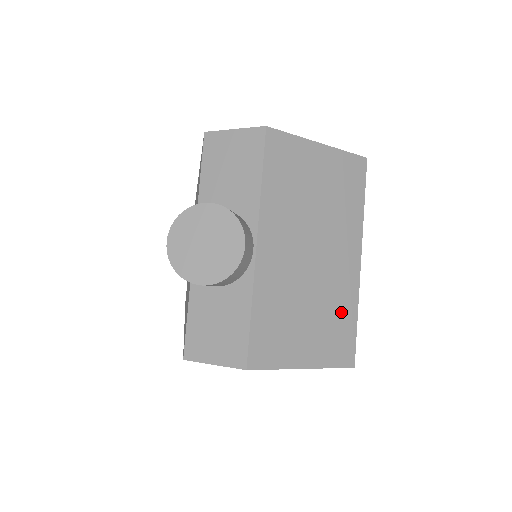
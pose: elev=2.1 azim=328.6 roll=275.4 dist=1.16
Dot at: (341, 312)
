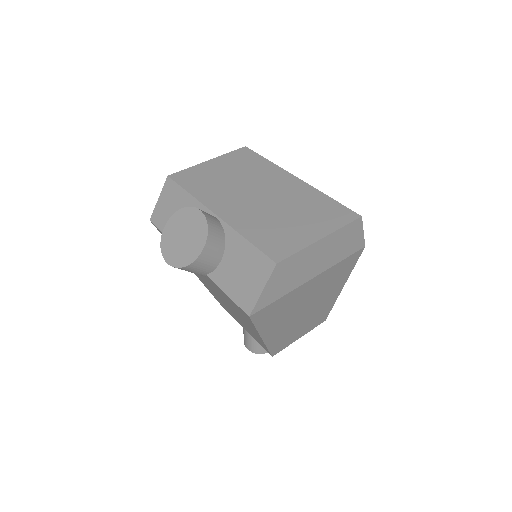
Dot at: (314, 202)
